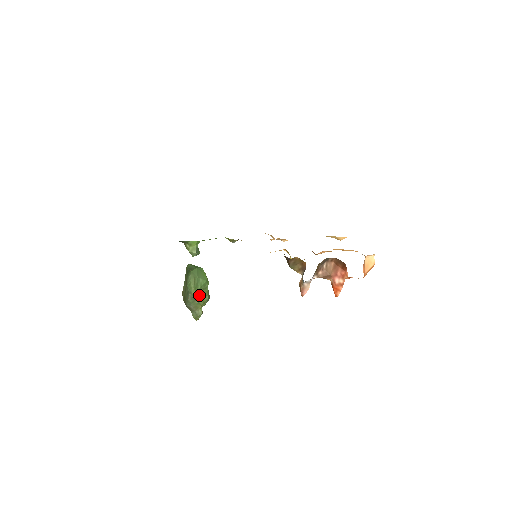
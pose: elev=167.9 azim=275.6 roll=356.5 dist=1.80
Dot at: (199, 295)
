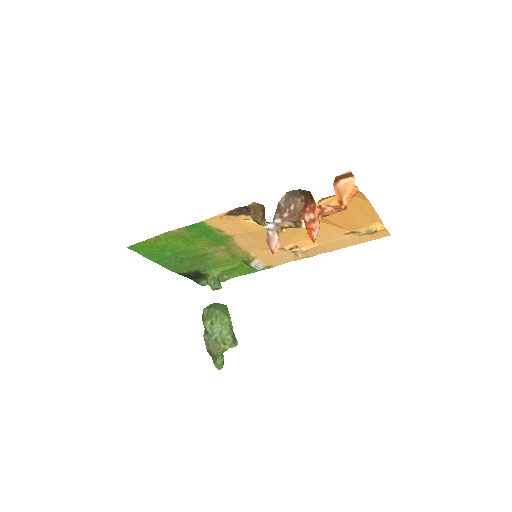
Dot at: (216, 331)
